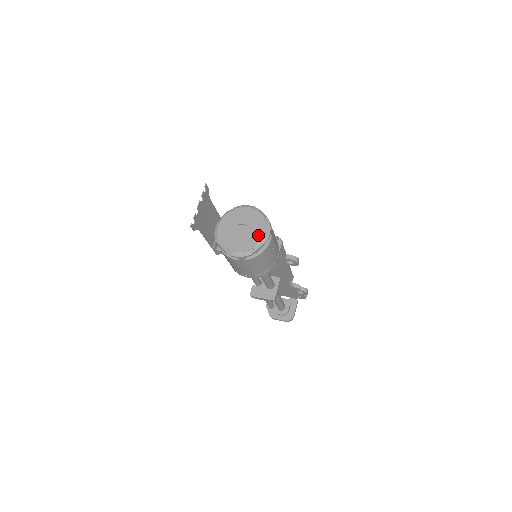
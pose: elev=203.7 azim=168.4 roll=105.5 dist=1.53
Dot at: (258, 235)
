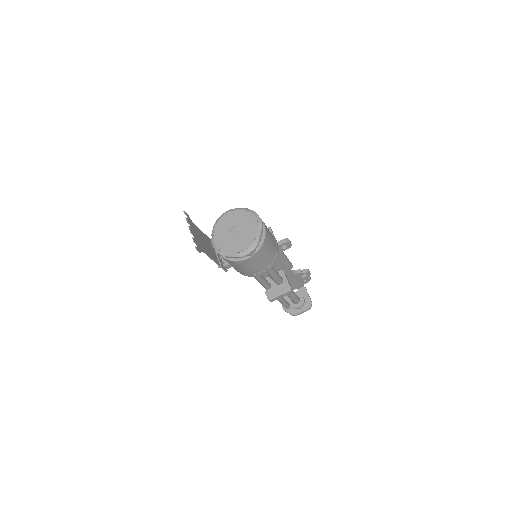
Dot at: (252, 226)
